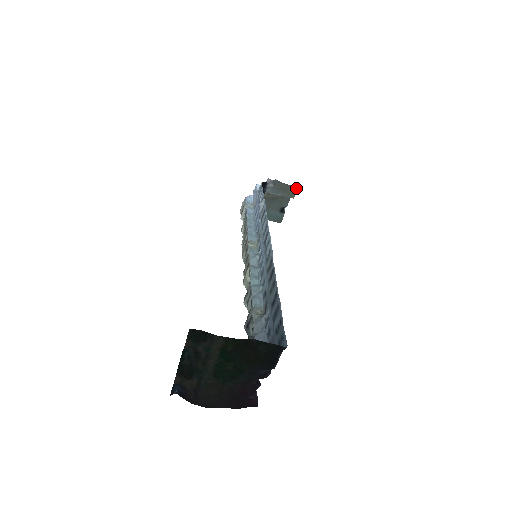
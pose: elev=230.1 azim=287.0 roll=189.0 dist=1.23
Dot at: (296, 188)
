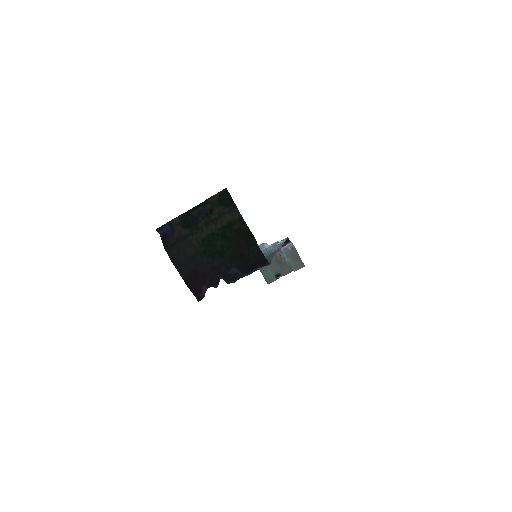
Dot at: (303, 266)
